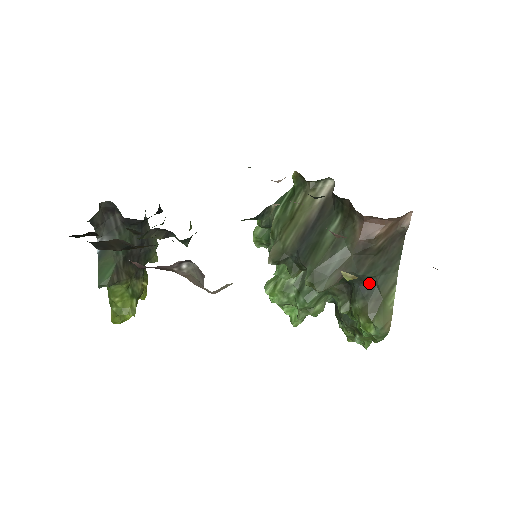
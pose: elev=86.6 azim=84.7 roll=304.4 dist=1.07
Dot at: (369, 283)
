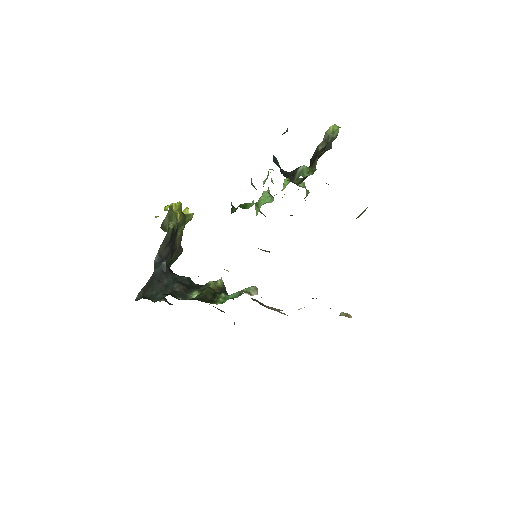
Dot at: occluded
